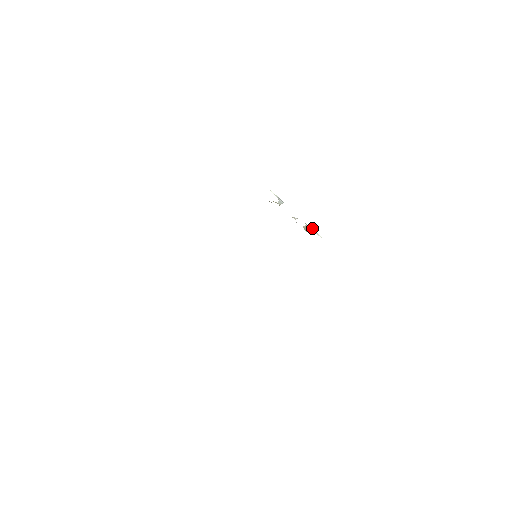
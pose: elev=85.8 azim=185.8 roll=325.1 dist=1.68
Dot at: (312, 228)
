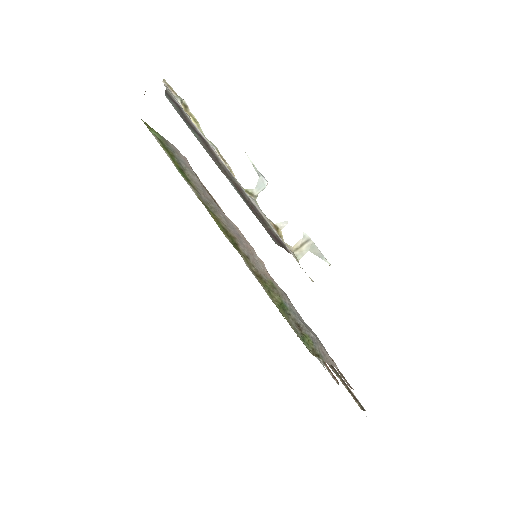
Dot at: (313, 244)
